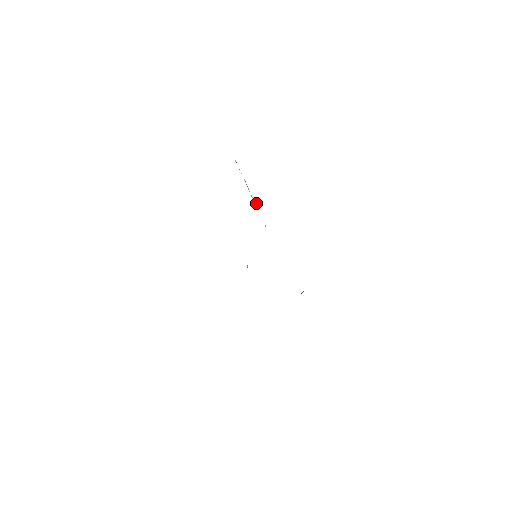
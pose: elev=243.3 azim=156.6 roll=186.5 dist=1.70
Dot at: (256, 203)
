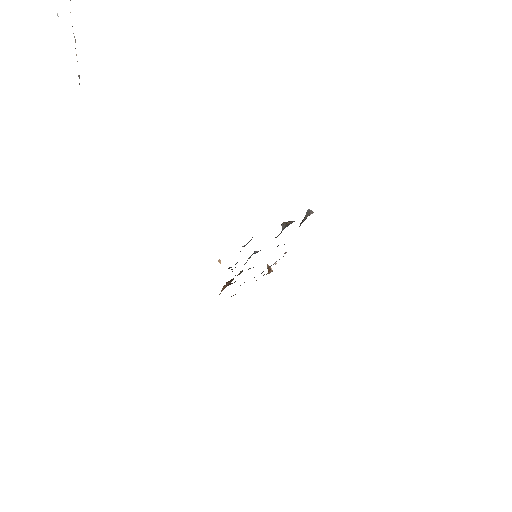
Dot at: occluded
